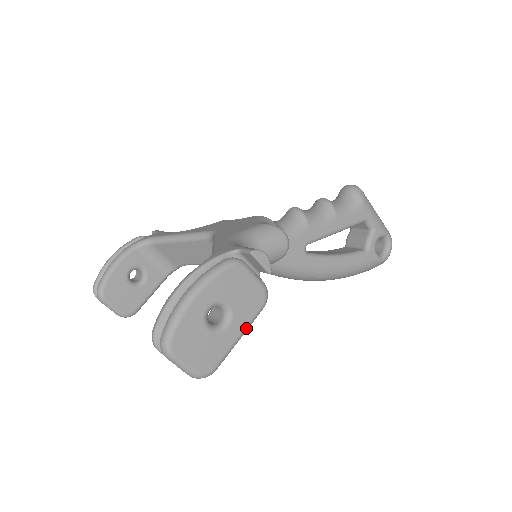
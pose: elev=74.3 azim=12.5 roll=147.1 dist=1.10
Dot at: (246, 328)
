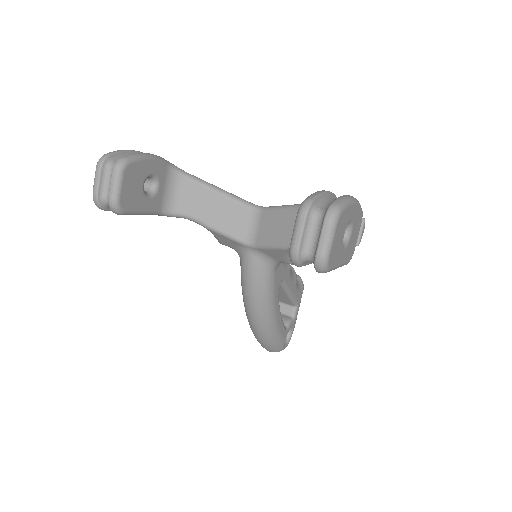
Dot at: (342, 265)
